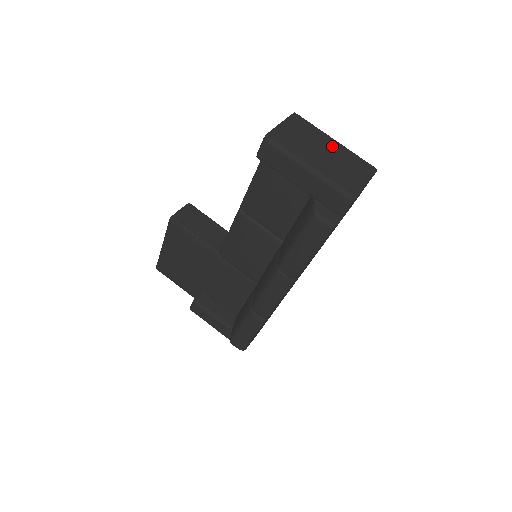
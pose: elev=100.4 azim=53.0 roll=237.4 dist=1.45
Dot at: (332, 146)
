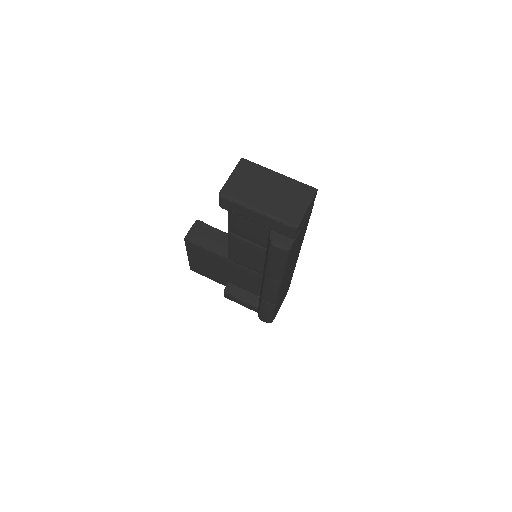
Dot at: (276, 181)
